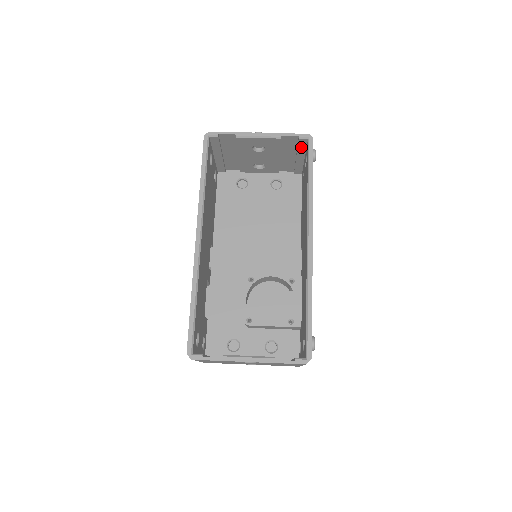
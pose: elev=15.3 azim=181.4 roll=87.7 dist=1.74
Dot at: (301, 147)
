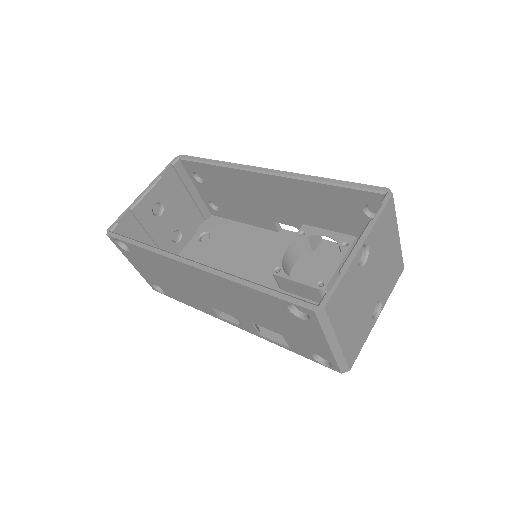
Dot at: (183, 176)
